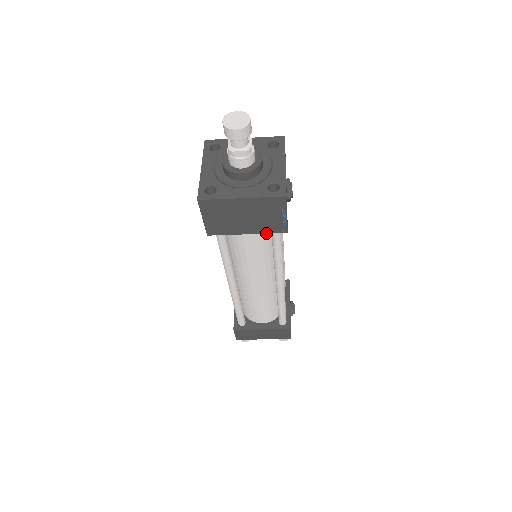
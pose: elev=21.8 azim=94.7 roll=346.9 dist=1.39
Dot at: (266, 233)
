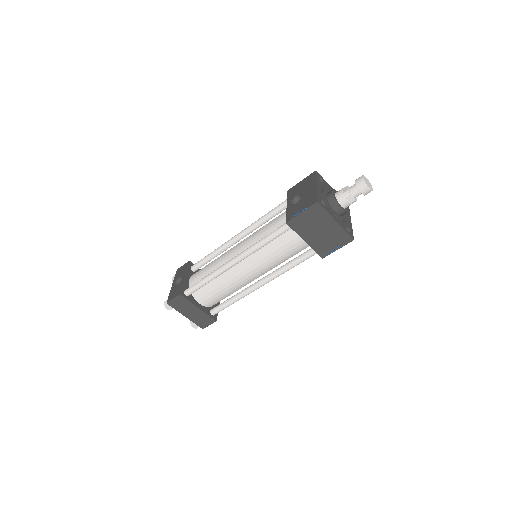
Dot at: (314, 249)
